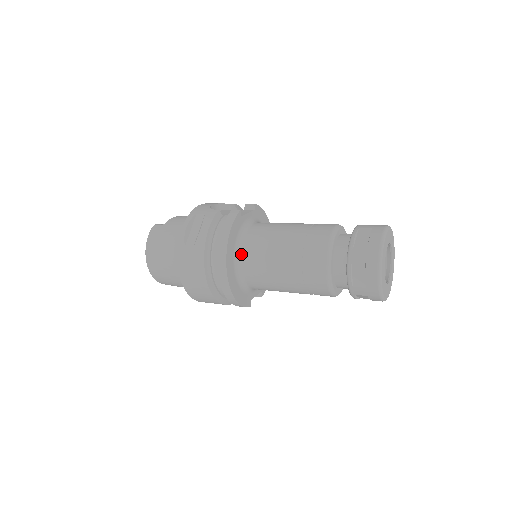
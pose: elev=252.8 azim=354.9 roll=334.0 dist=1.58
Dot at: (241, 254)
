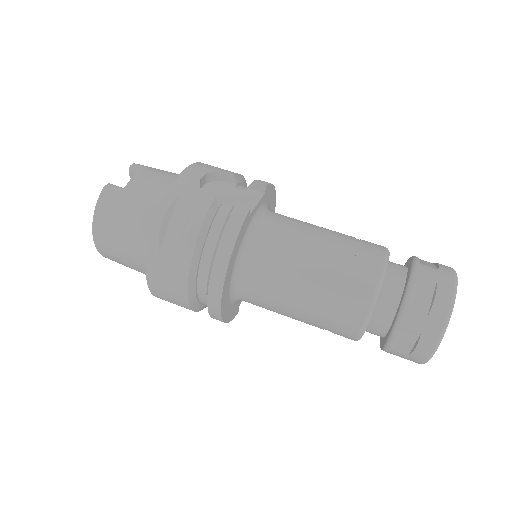
Dot at: (242, 272)
